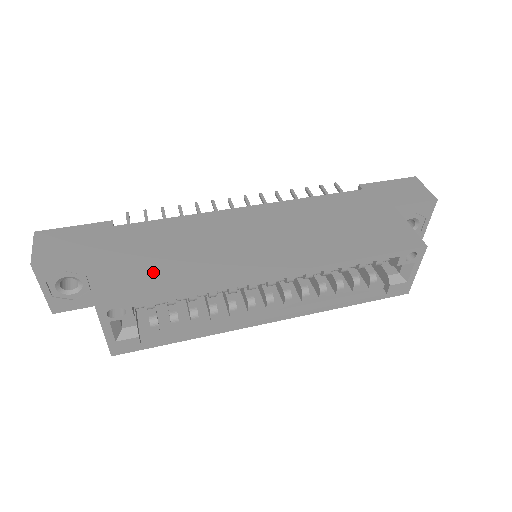
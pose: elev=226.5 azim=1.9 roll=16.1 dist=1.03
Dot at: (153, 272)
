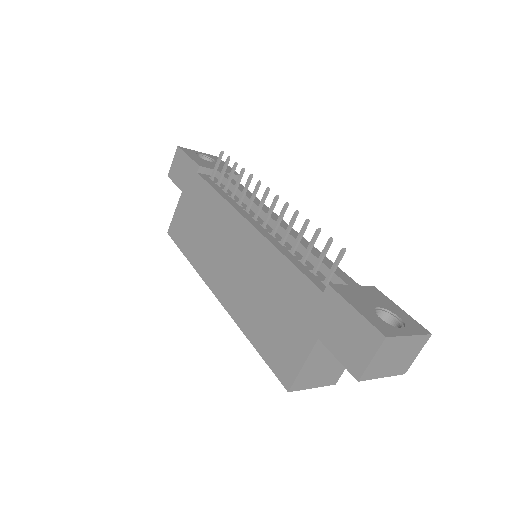
Dot at: (188, 232)
